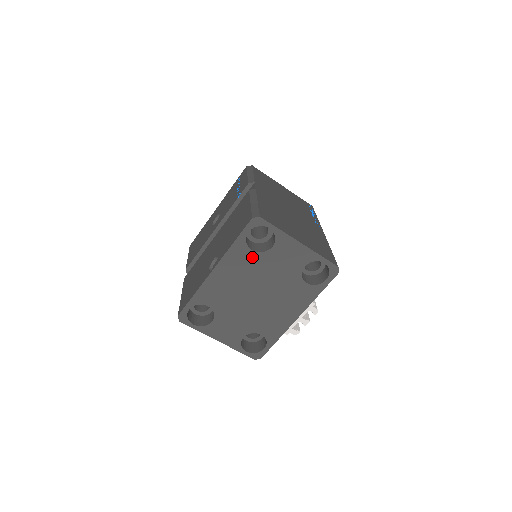
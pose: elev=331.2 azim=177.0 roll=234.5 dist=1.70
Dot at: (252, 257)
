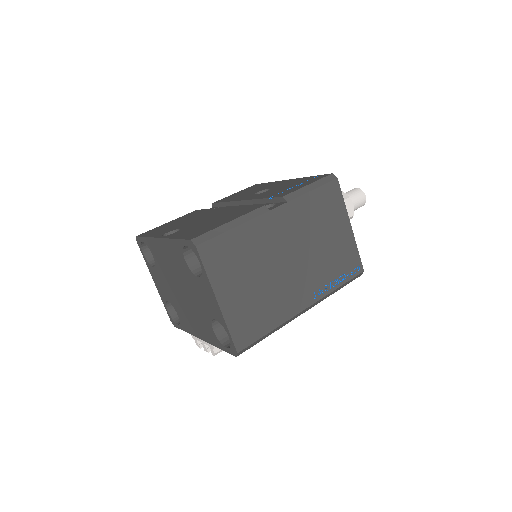
Dot at: (184, 264)
